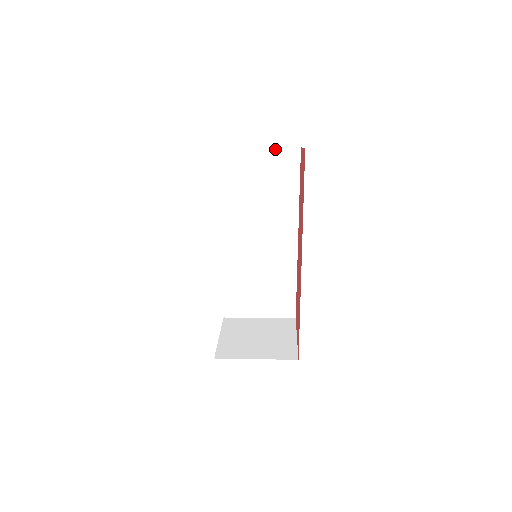
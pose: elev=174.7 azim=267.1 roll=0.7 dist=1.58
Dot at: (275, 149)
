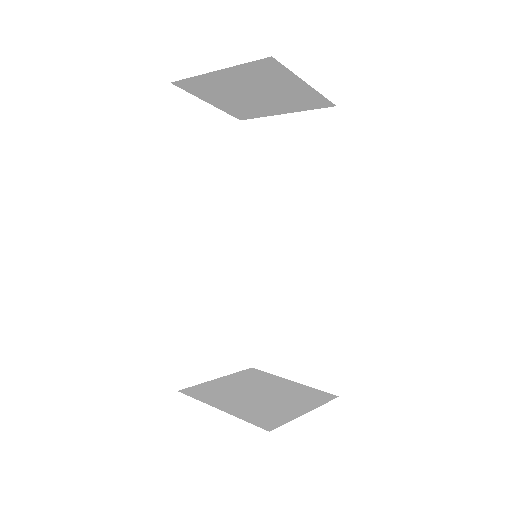
Dot at: (306, 113)
